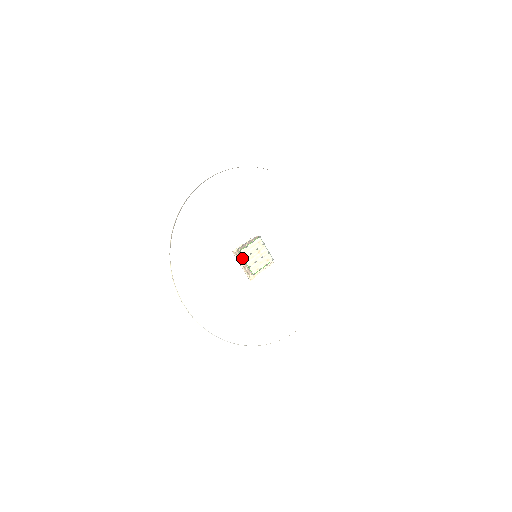
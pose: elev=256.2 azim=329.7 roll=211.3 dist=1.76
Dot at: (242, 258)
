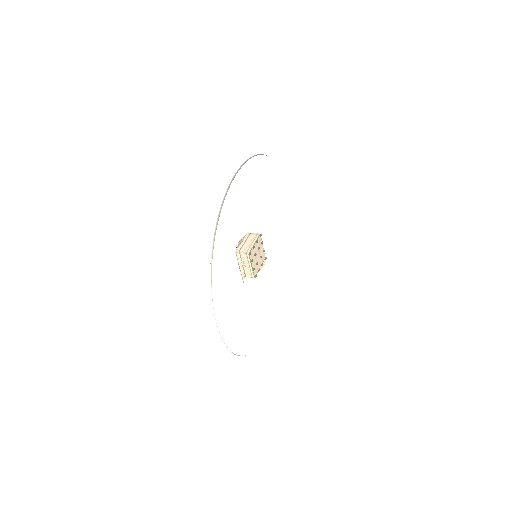
Dot at: (249, 260)
